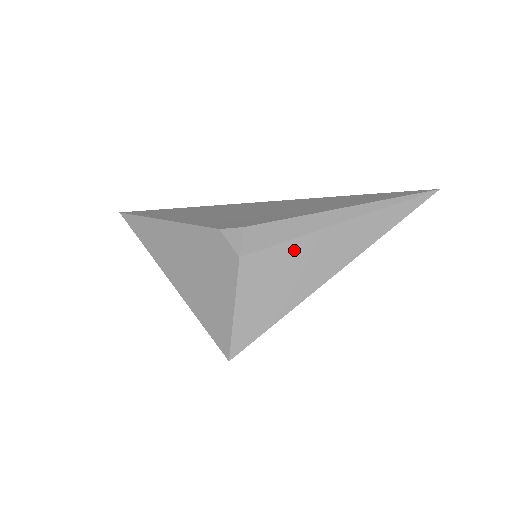
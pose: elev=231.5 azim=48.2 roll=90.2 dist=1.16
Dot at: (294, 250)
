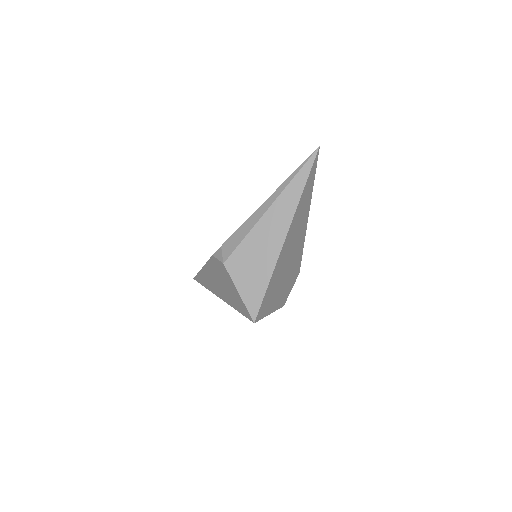
Dot at: (251, 241)
